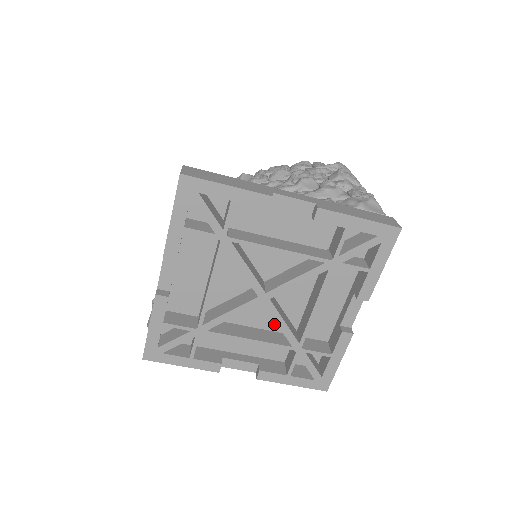
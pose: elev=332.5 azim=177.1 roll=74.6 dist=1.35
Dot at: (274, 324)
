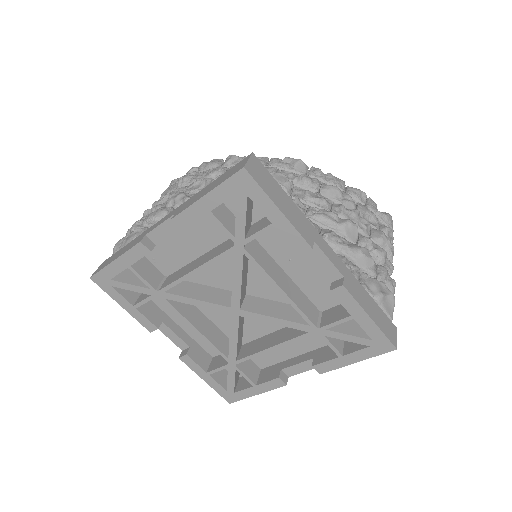
Dot at: (227, 328)
